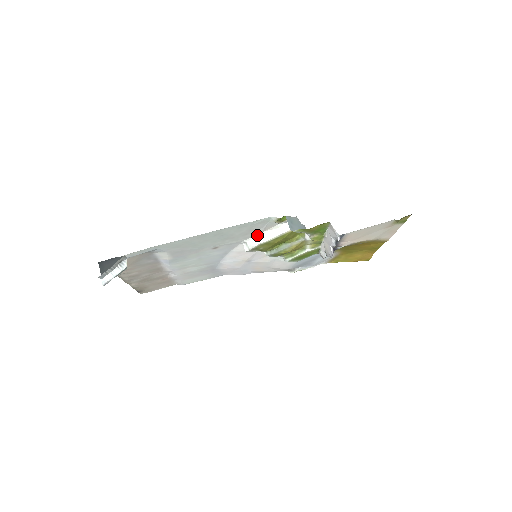
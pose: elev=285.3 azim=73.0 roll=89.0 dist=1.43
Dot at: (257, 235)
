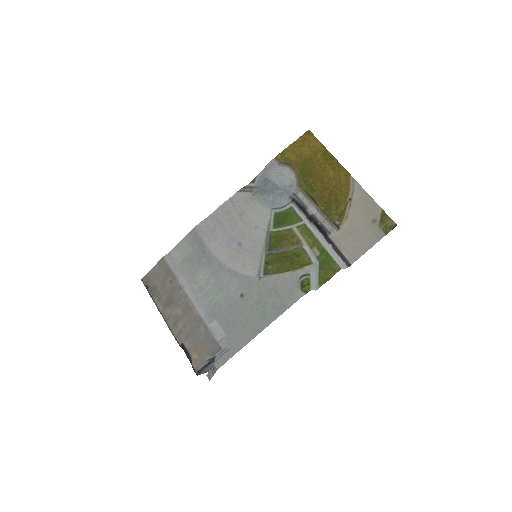
Dot at: (272, 277)
